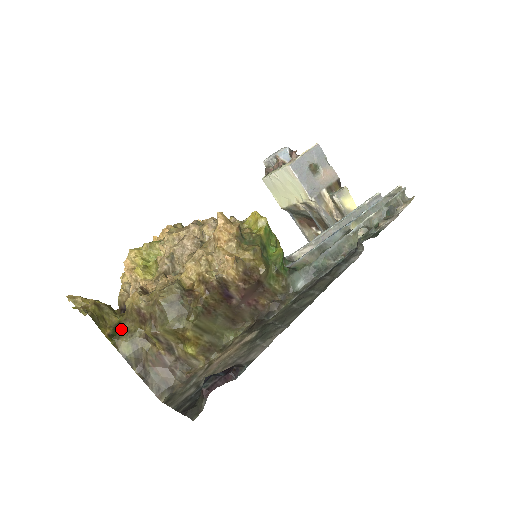
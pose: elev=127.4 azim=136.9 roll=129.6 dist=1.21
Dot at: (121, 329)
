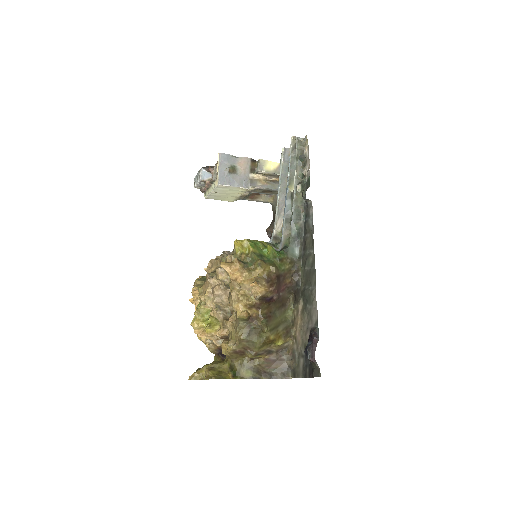
Dot at: (235, 368)
